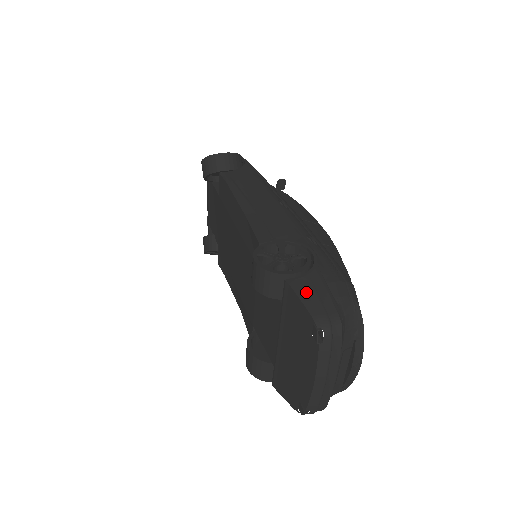
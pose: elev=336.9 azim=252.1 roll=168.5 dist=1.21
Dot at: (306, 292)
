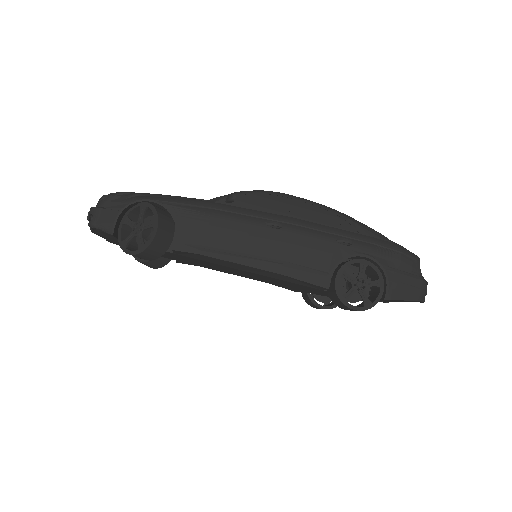
Dot at: (401, 292)
